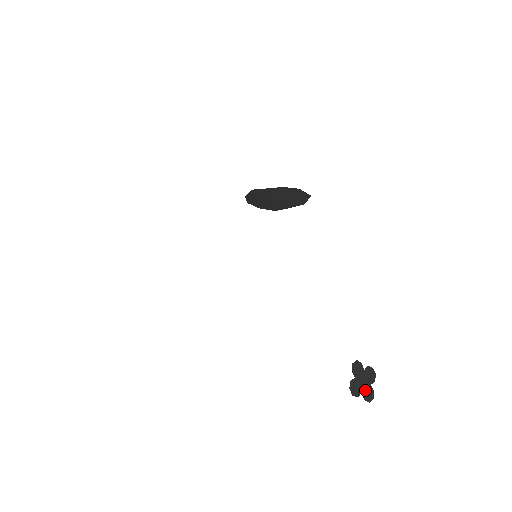
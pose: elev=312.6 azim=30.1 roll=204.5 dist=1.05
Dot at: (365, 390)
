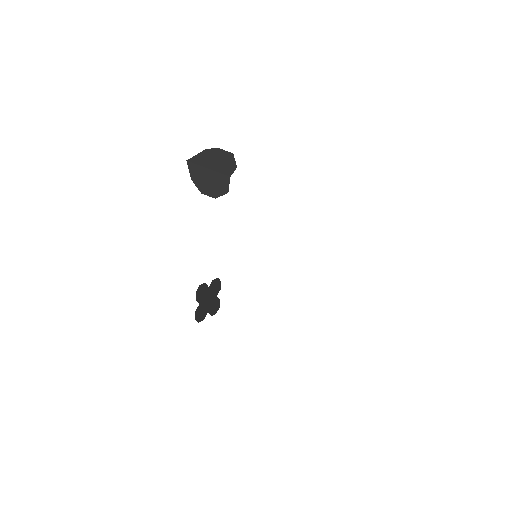
Dot at: out of frame
